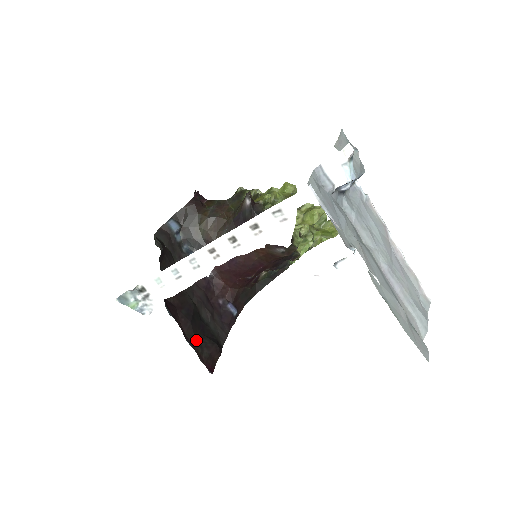
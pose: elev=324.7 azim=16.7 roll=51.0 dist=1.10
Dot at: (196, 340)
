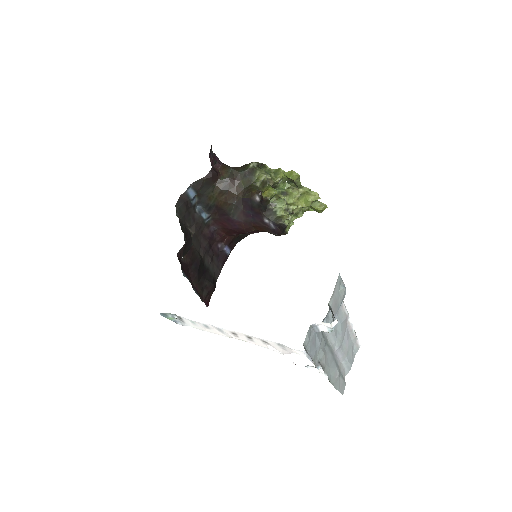
Dot at: (199, 285)
